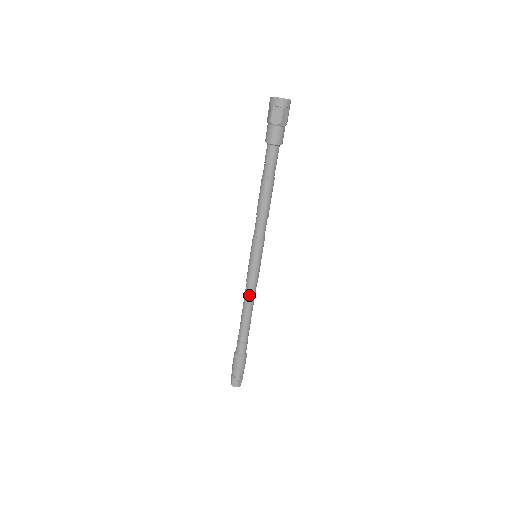
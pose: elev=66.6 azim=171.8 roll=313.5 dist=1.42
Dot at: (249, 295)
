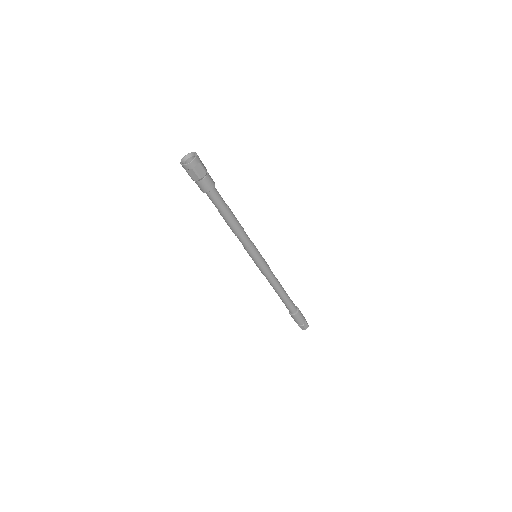
Dot at: (270, 280)
